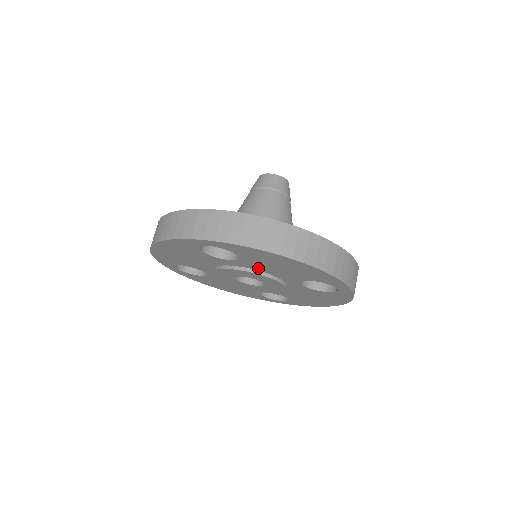
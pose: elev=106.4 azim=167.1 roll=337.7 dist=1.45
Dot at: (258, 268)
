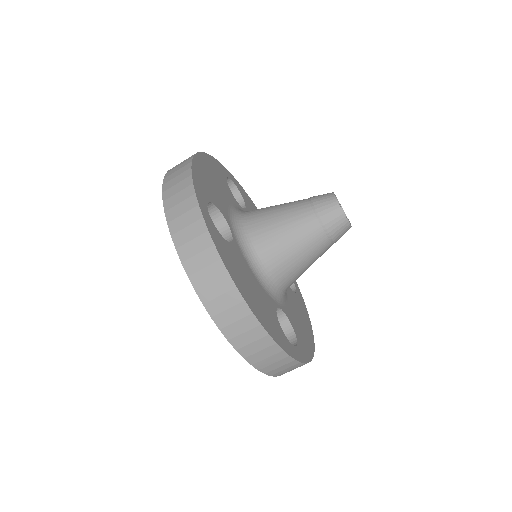
Dot at: occluded
